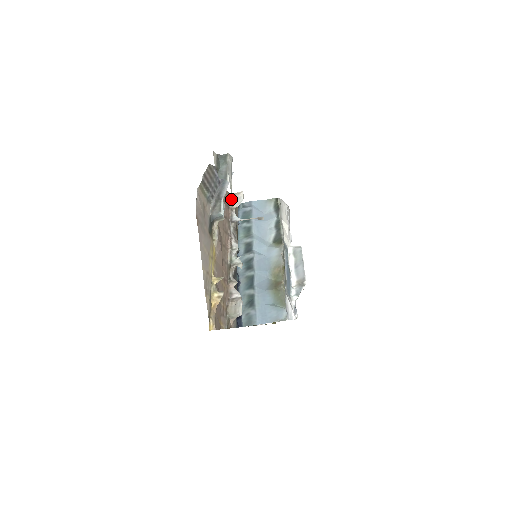
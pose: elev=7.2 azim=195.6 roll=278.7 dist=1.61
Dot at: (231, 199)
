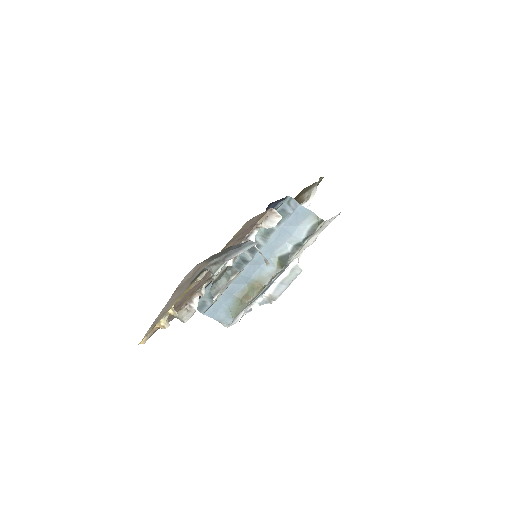
Dot at: (206, 310)
